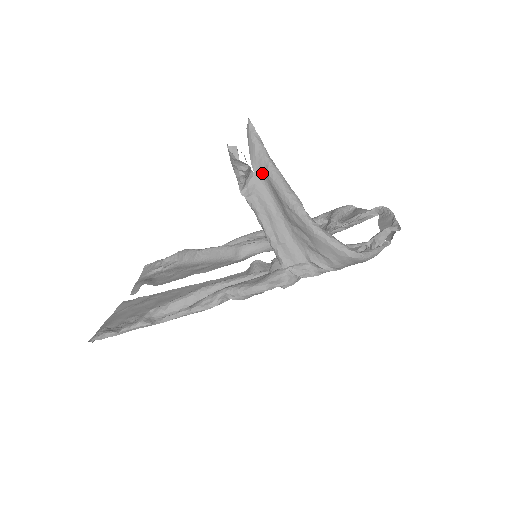
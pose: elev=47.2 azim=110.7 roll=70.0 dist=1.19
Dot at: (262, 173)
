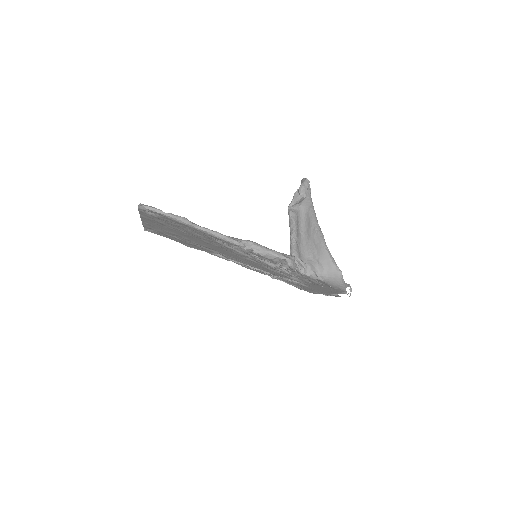
Dot at: (305, 208)
